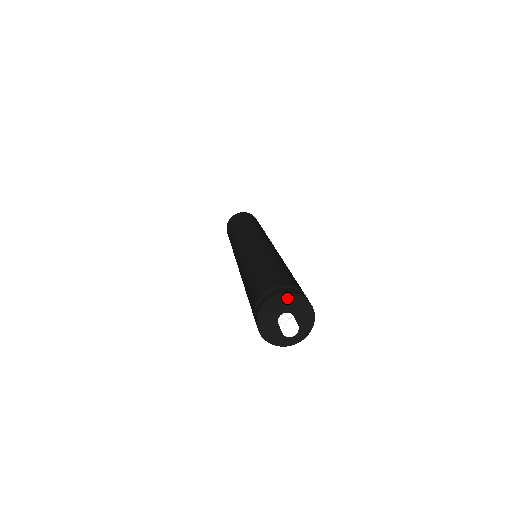
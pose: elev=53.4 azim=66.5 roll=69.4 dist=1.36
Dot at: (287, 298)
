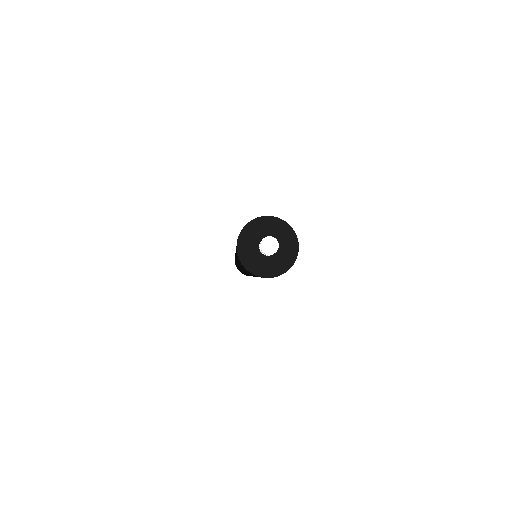
Dot at: (273, 222)
